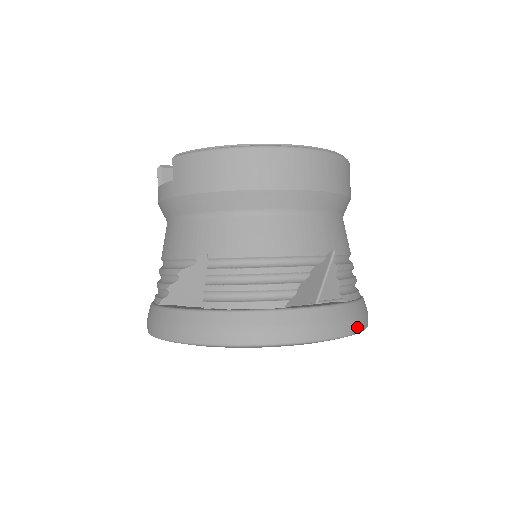
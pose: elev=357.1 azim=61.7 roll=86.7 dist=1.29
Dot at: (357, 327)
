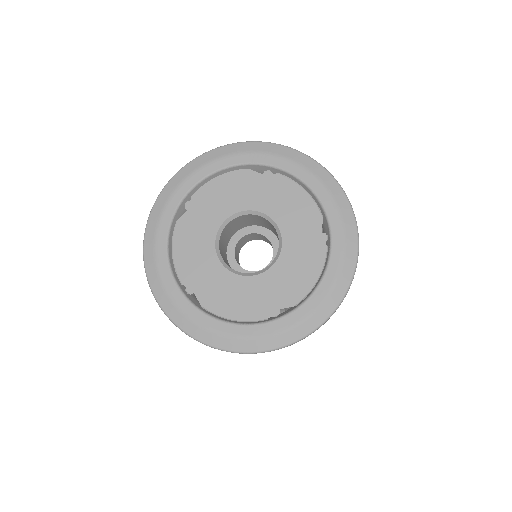
Dot at: occluded
